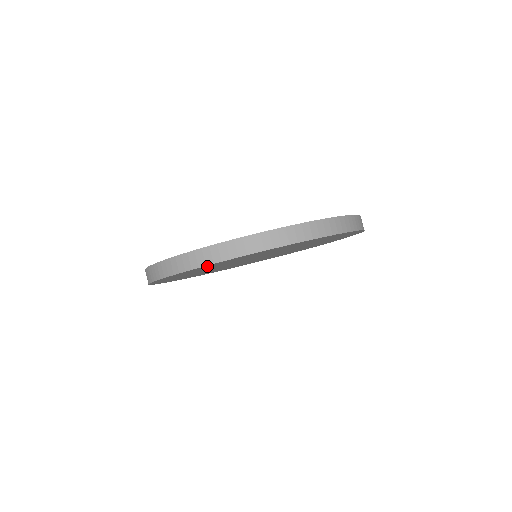
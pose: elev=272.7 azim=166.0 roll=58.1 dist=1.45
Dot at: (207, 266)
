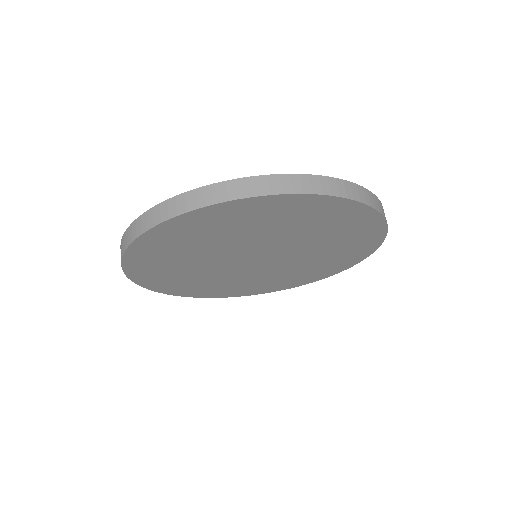
Dot at: (270, 203)
